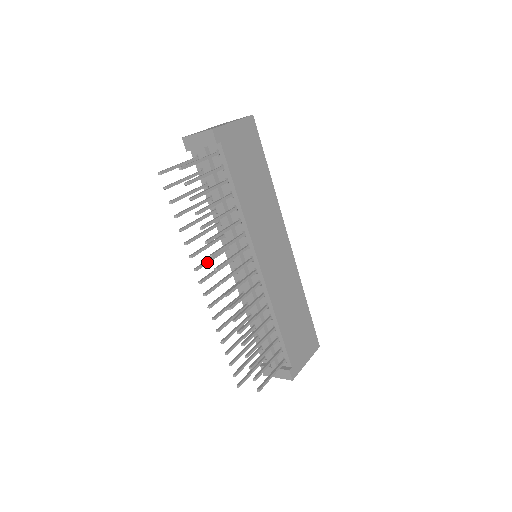
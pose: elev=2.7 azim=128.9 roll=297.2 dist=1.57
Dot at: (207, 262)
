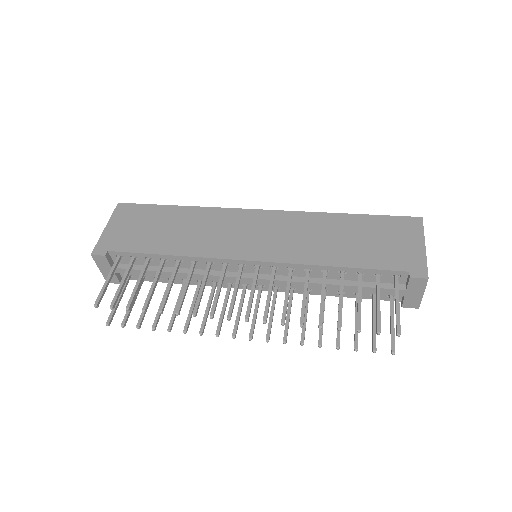
Dot at: (221, 317)
